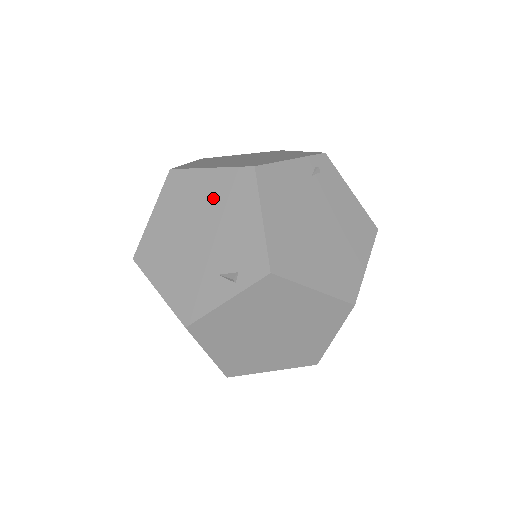
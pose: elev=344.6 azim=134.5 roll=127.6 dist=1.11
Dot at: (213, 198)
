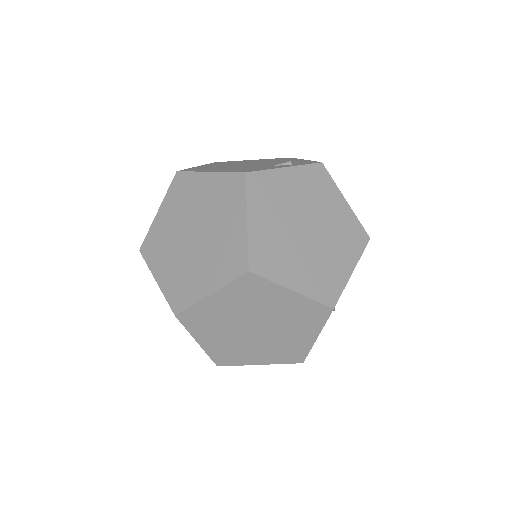
Dot at: (259, 161)
